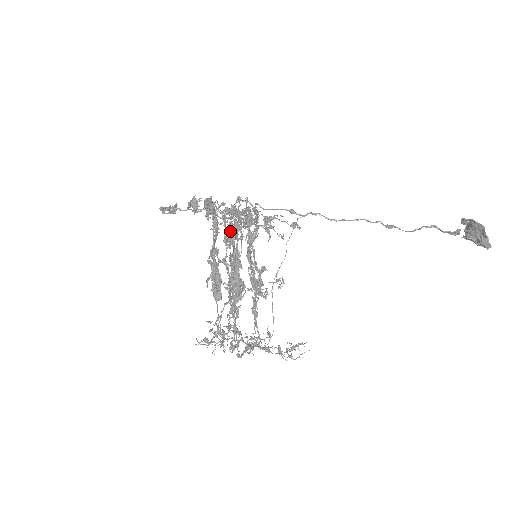
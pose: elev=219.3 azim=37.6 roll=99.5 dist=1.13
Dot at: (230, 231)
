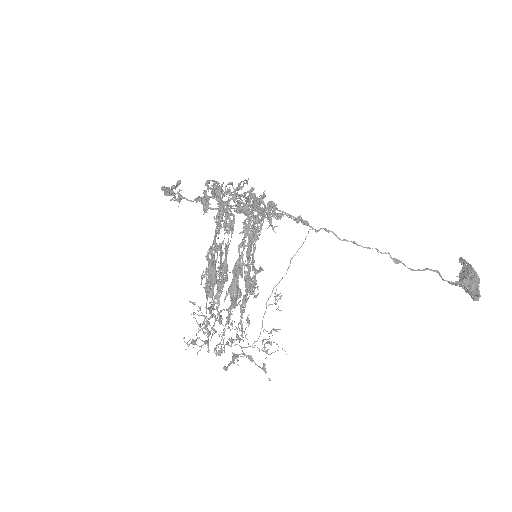
Dot at: (231, 213)
